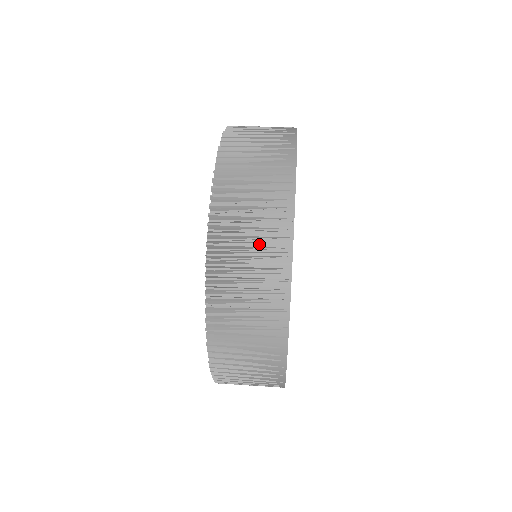
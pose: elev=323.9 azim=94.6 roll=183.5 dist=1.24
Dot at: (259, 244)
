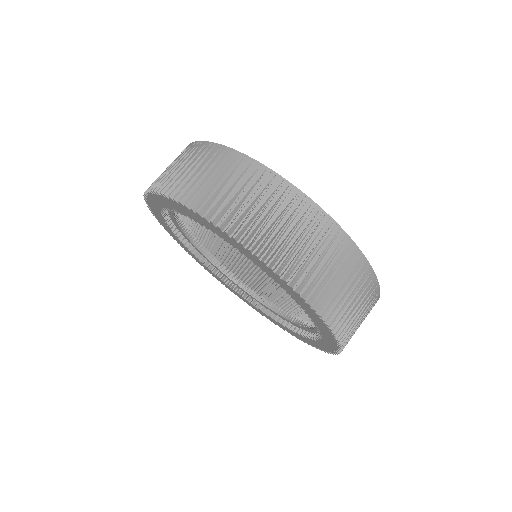
Dot at: (358, 294)
